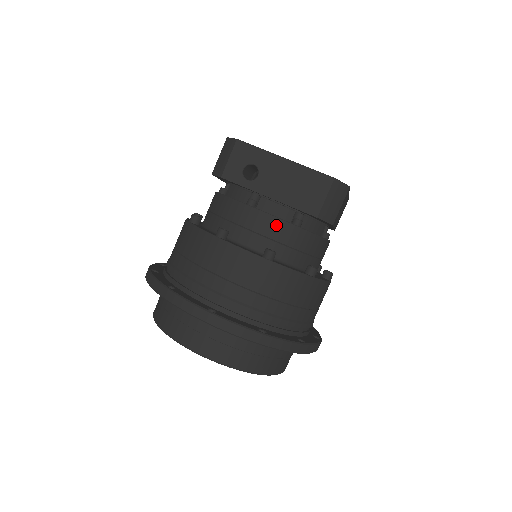
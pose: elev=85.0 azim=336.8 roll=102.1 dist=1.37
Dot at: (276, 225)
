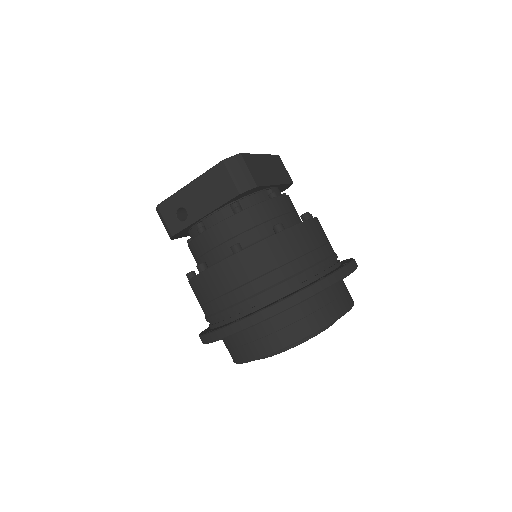
Dot at: (225, 227)
